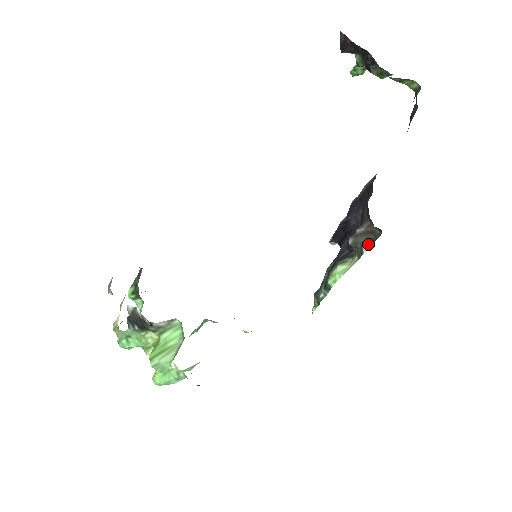
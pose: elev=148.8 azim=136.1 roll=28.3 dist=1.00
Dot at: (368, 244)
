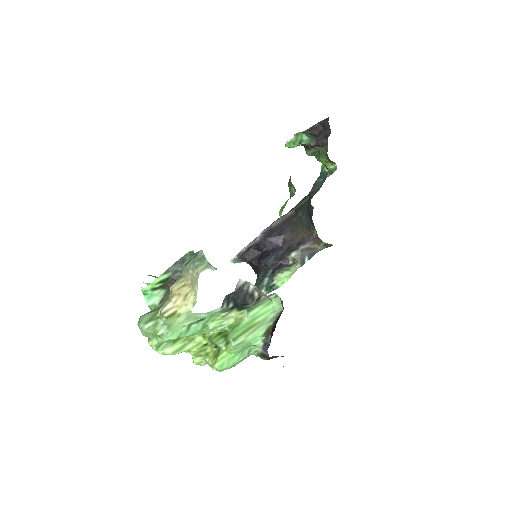
Dot at: (310, 256)
